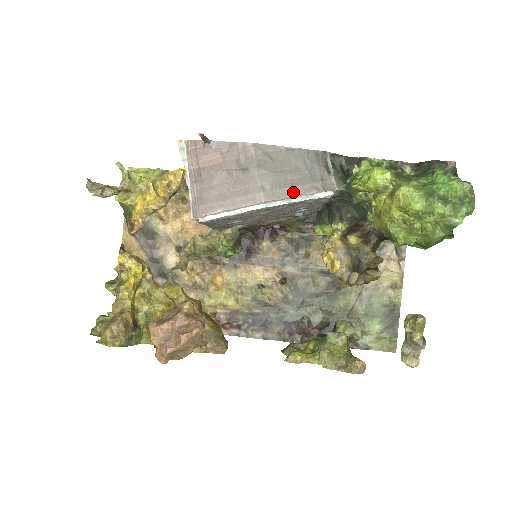
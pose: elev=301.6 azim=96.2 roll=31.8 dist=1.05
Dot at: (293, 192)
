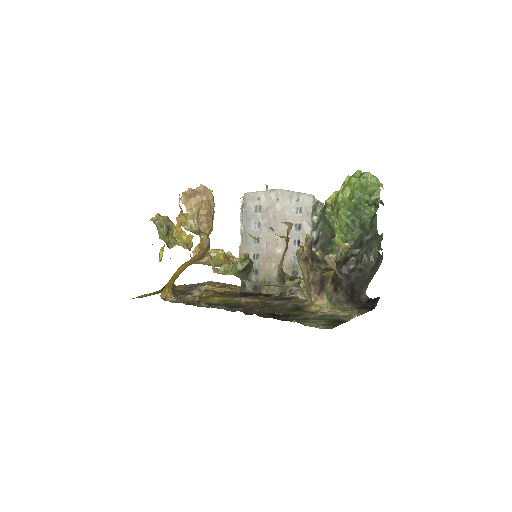
Dot at: occluded
